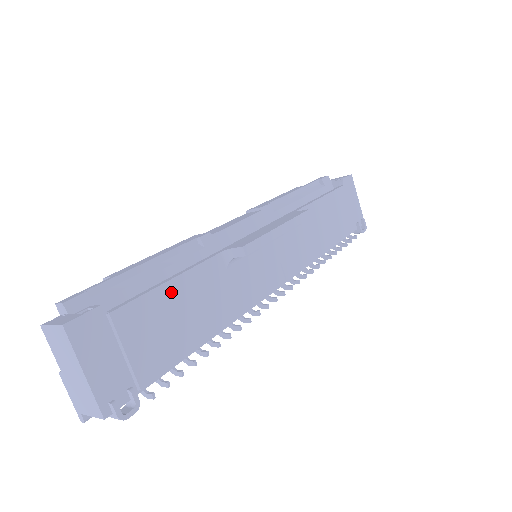
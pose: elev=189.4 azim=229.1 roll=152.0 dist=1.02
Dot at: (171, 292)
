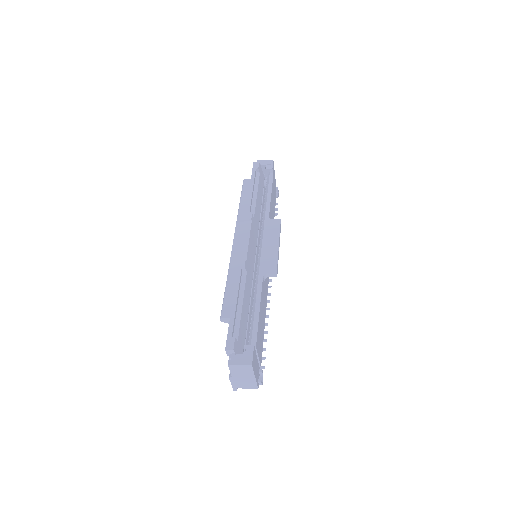
Dot at: (260, 316)
